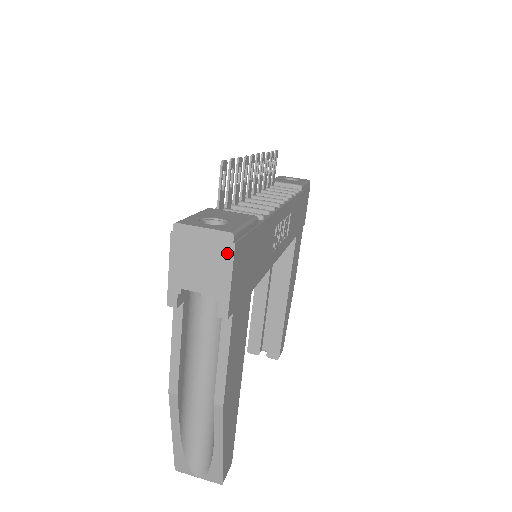
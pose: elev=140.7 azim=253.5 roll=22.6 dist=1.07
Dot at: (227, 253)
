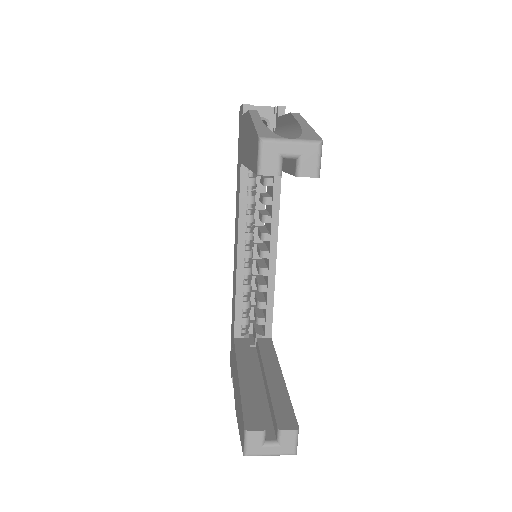
Dot at: occluded
